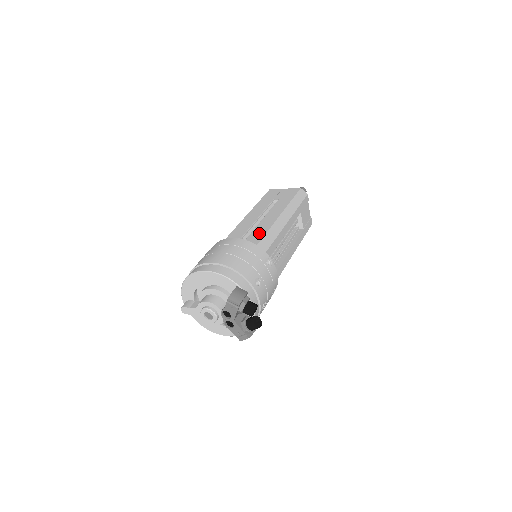
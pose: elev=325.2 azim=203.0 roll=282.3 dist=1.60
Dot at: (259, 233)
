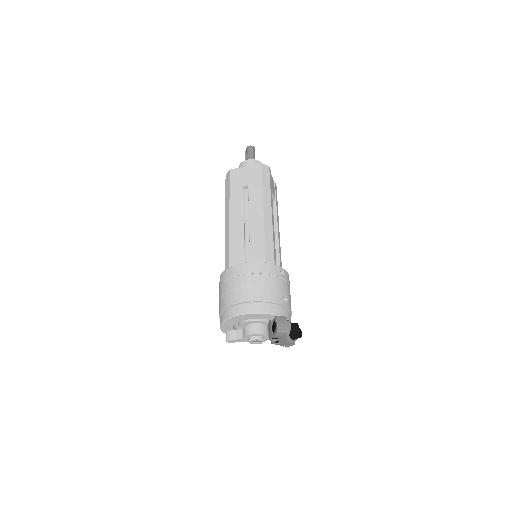
Dot at: (258, 243)
